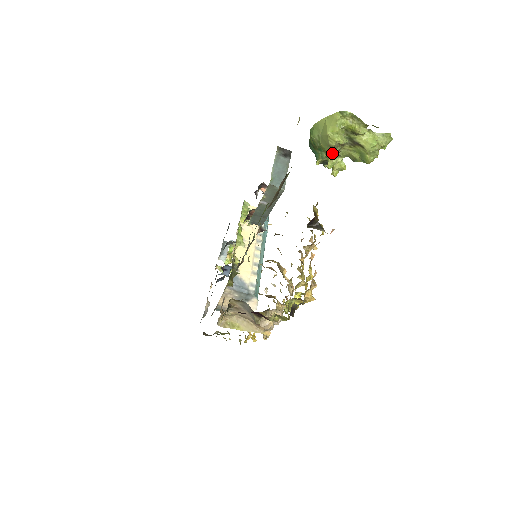
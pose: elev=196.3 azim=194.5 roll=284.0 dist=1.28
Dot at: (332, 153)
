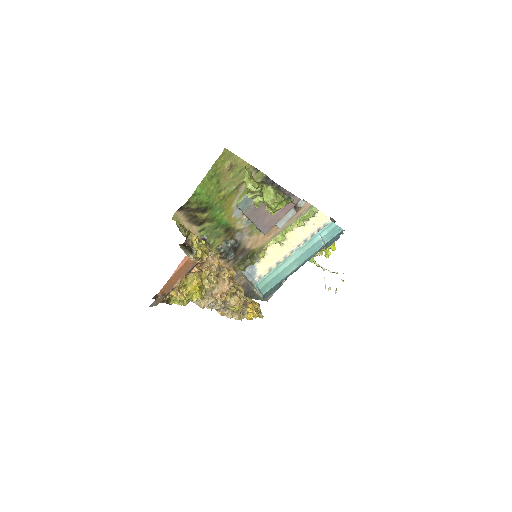
Dot at: (248, 196)
